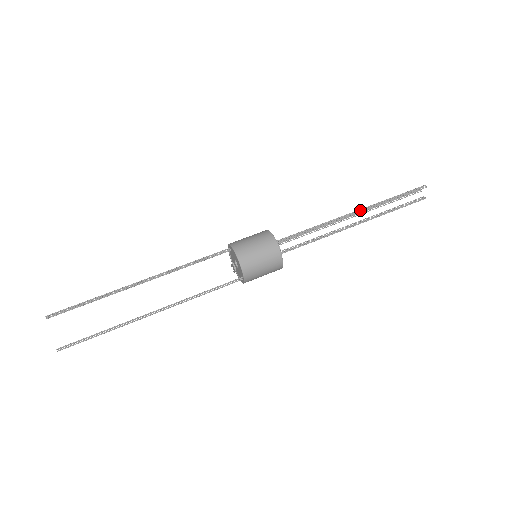
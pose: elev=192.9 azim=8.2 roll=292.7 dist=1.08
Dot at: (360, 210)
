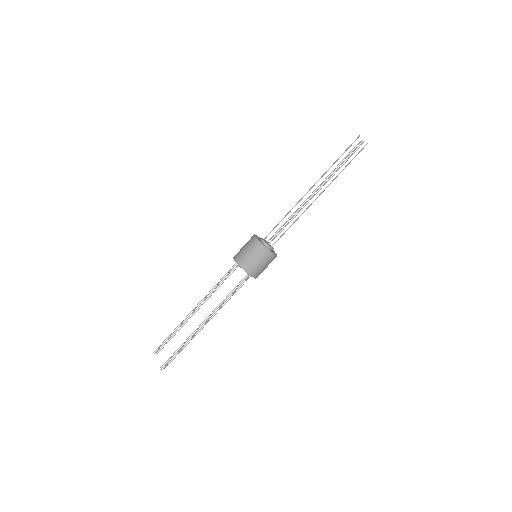
Dot at: (314, 184)
